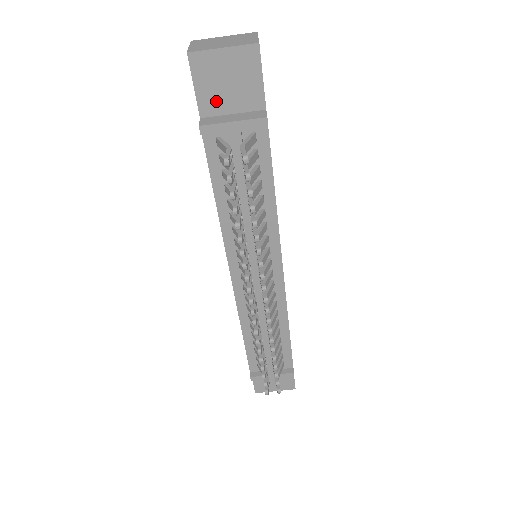
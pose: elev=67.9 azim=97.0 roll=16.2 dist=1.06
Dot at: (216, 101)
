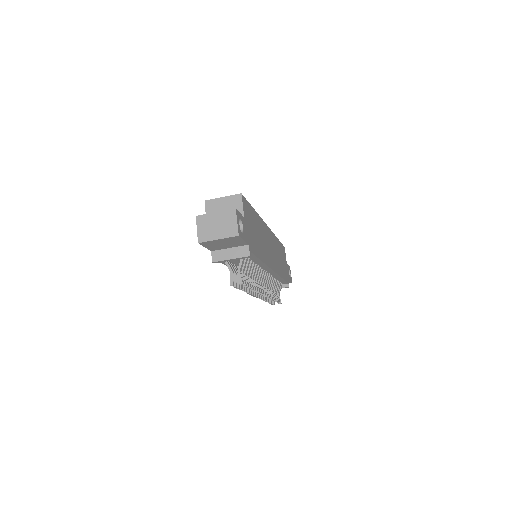
Dot at: (219, 247)
